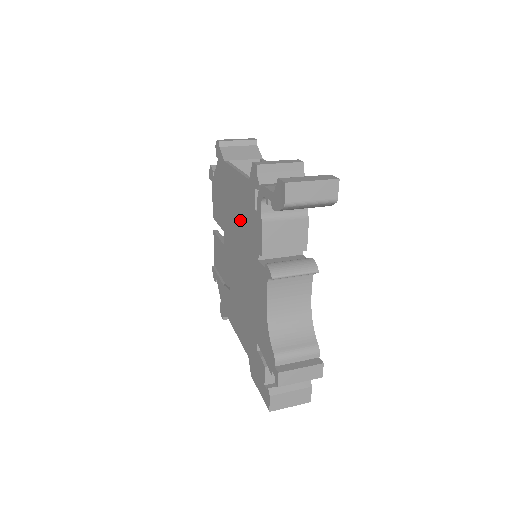
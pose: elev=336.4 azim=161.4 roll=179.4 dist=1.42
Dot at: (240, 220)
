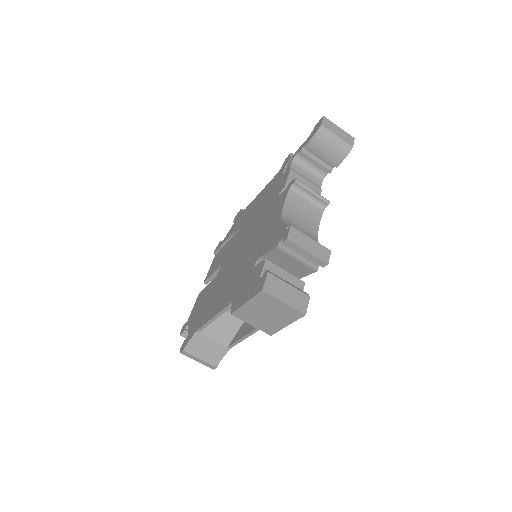
Dot at: (257, 211)
